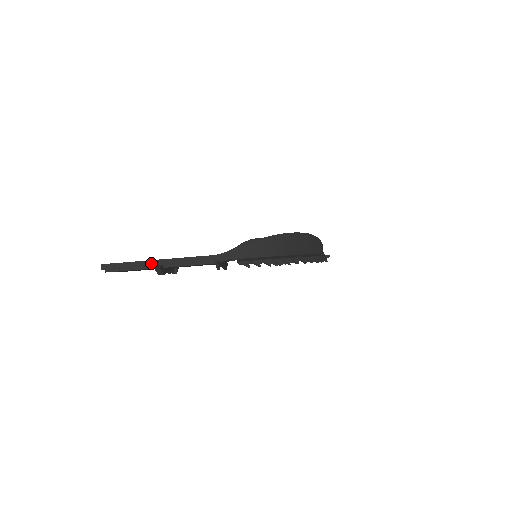
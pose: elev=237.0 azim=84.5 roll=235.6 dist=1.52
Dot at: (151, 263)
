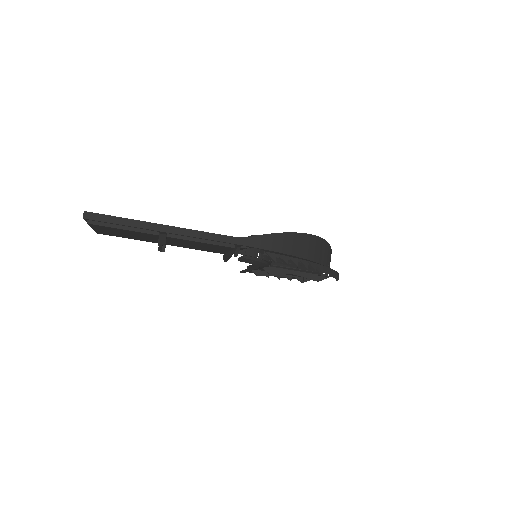
Dot at: (153, 226)
